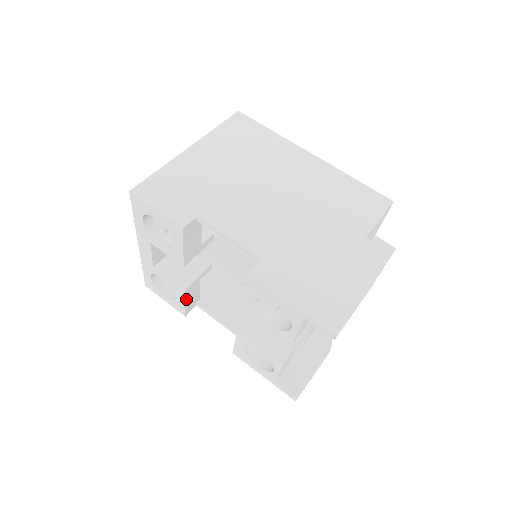
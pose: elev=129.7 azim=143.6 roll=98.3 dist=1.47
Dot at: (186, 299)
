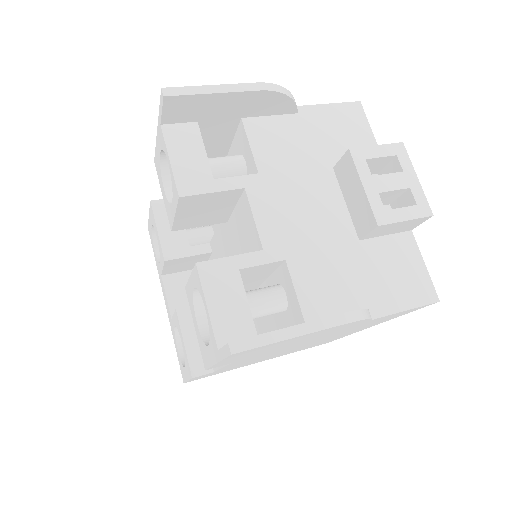
Dot at: (185, 334)
